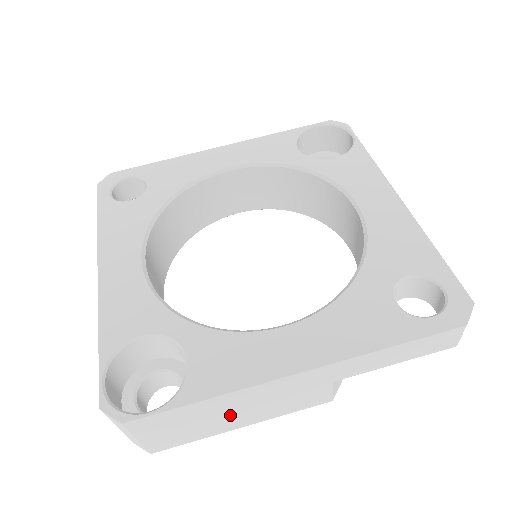
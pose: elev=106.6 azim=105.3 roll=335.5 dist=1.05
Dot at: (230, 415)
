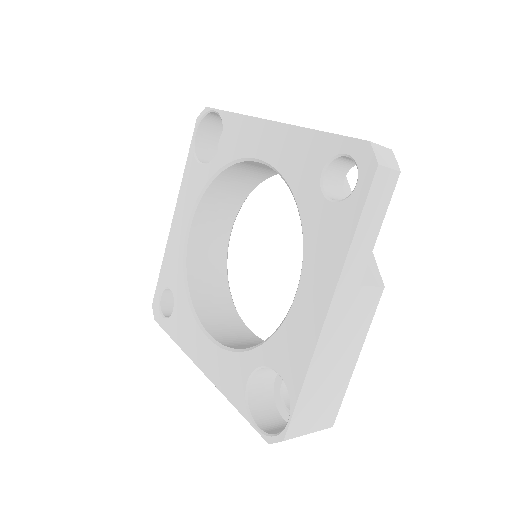
Dot at: (335, 368)
